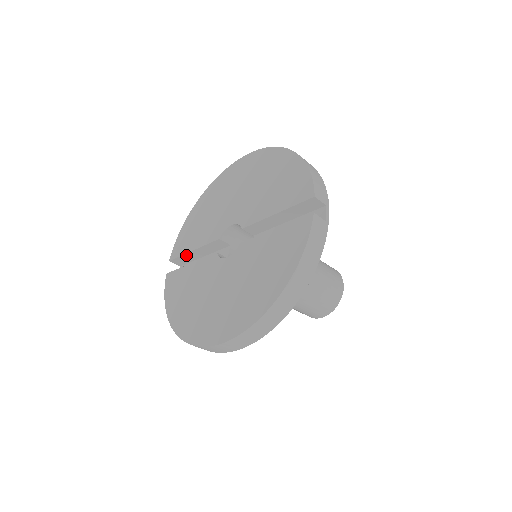
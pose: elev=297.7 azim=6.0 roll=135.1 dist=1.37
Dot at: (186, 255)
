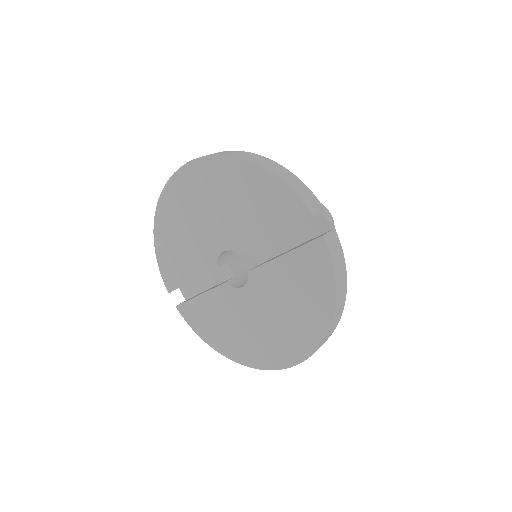
Dot at: occluded
